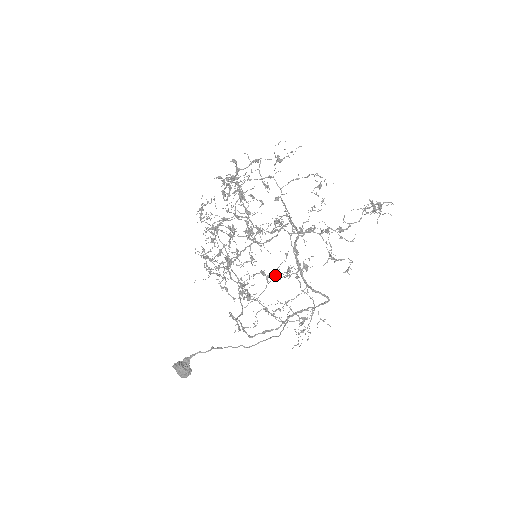
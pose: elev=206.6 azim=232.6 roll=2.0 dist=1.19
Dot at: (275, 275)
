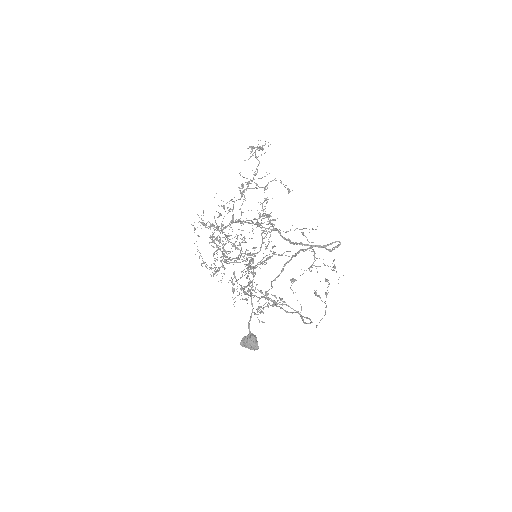
Dot at: (267, 245)
